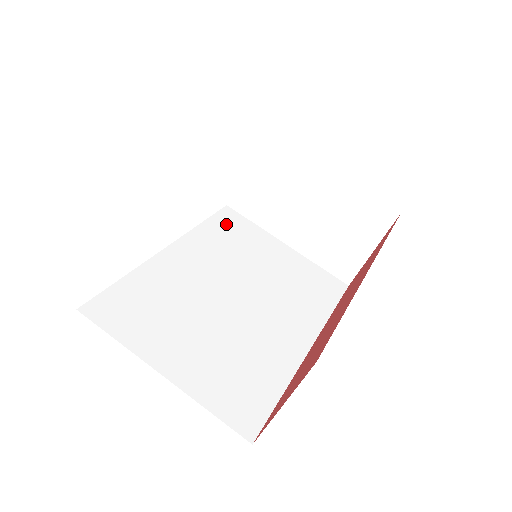
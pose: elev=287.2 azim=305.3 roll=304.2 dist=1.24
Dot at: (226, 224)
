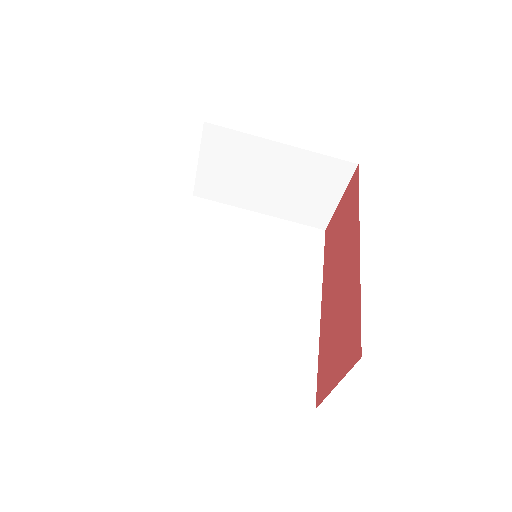
Dot at: (202, 217)
